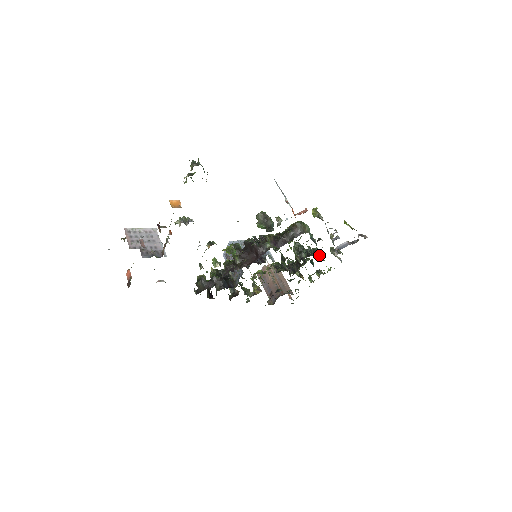
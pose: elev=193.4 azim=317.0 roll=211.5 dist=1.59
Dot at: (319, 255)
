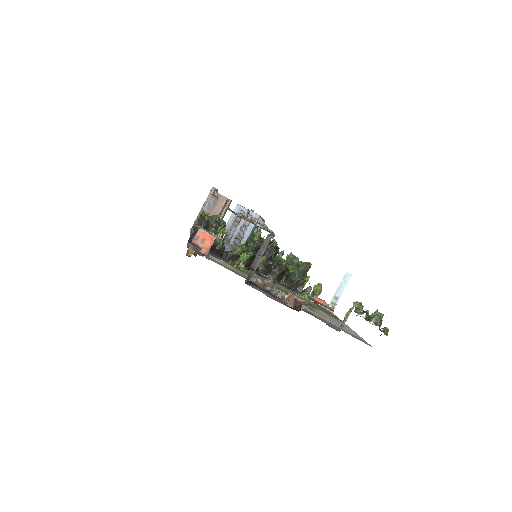
Dot at: occluded
